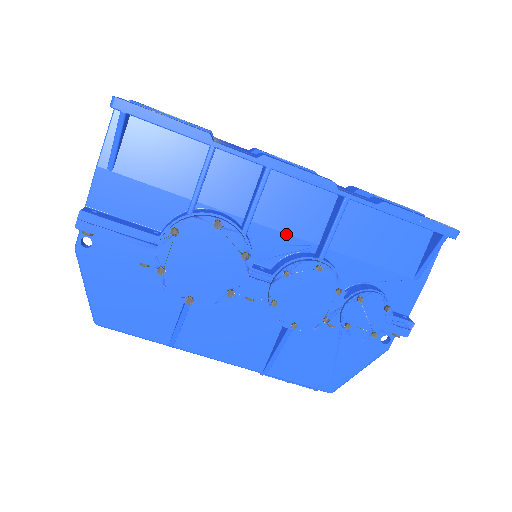
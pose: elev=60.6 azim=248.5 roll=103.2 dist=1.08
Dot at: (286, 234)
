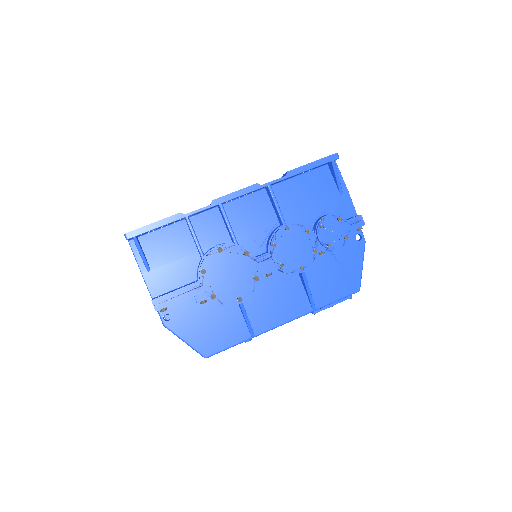
Dot at: (258, 228)
